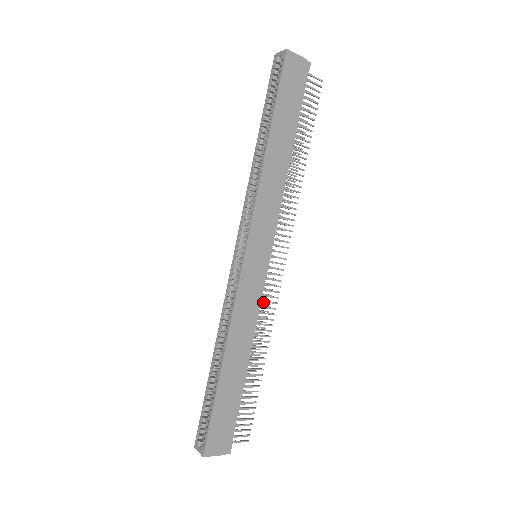
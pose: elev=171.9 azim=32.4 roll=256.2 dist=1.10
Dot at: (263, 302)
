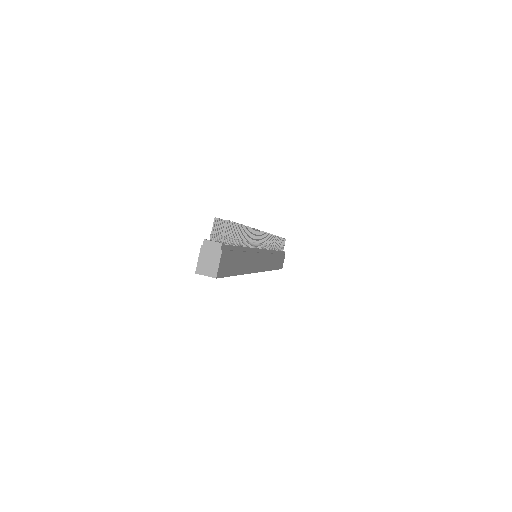
Dot at: (269, 247)
